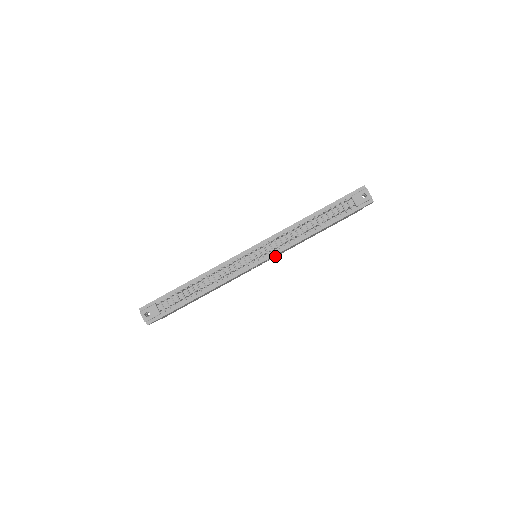
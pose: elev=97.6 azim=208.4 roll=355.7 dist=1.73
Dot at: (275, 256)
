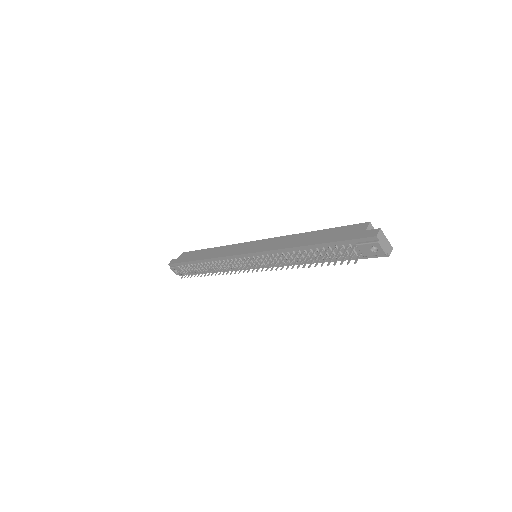
Dot at: occluded
